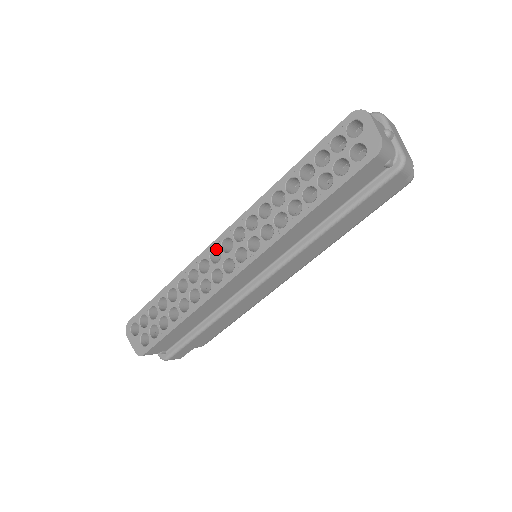
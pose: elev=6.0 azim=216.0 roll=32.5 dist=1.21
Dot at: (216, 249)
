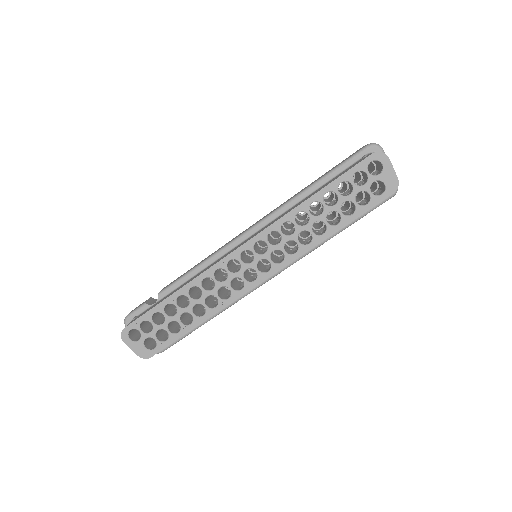
Dot at: (232, 259)
